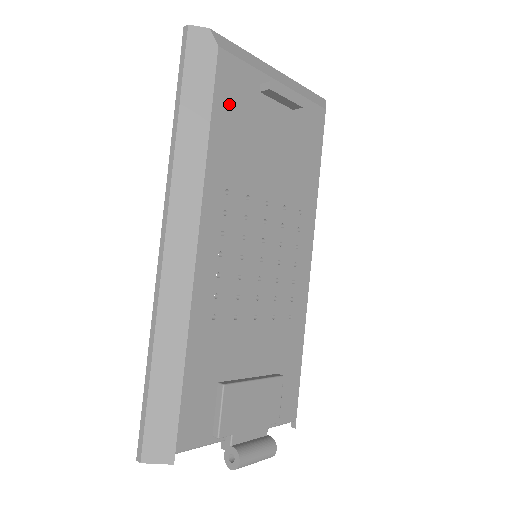
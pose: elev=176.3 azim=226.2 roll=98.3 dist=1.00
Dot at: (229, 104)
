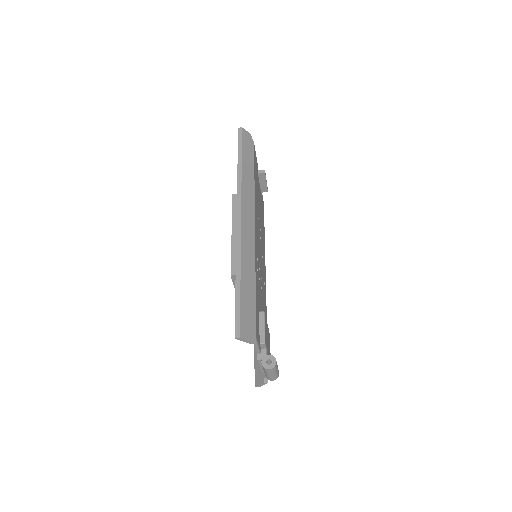
Dot at: (255, 169)
